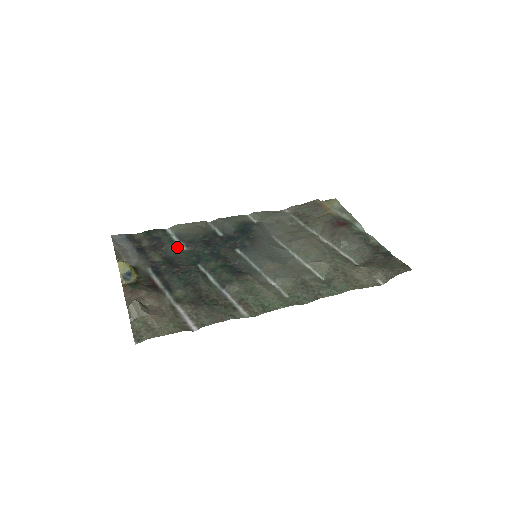
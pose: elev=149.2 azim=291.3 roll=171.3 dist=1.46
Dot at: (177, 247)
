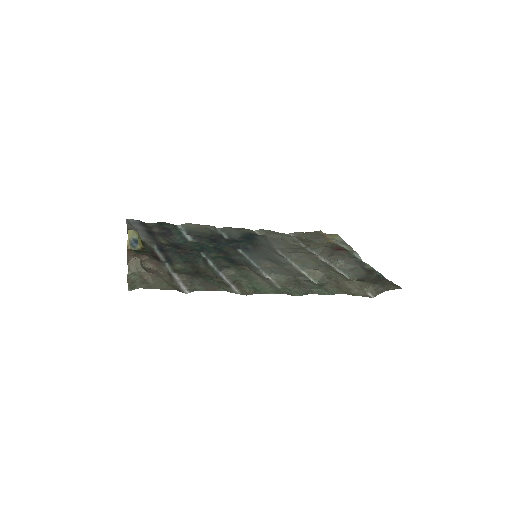
Dot at: (184, 238)
